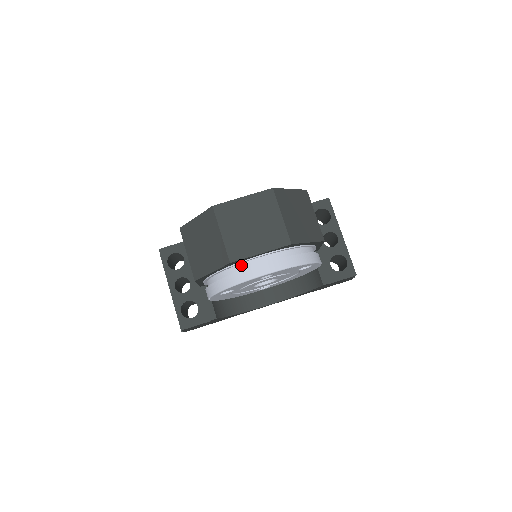
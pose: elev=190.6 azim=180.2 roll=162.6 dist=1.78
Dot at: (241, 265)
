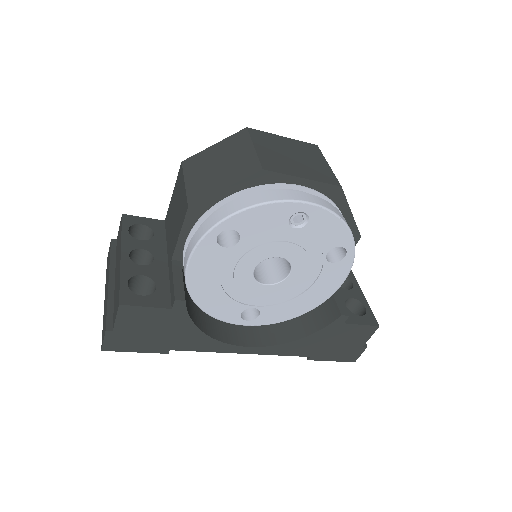
Dot at: (270, 190)
